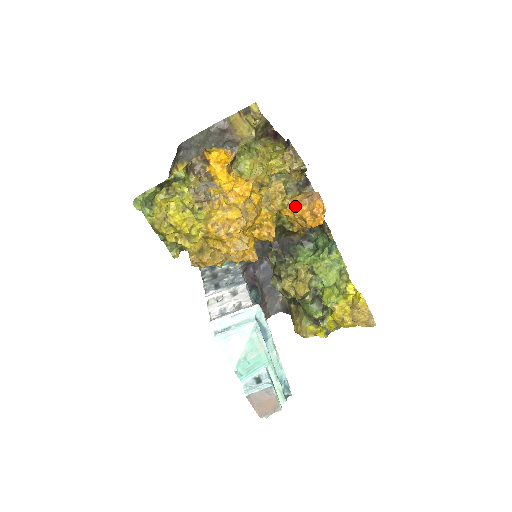
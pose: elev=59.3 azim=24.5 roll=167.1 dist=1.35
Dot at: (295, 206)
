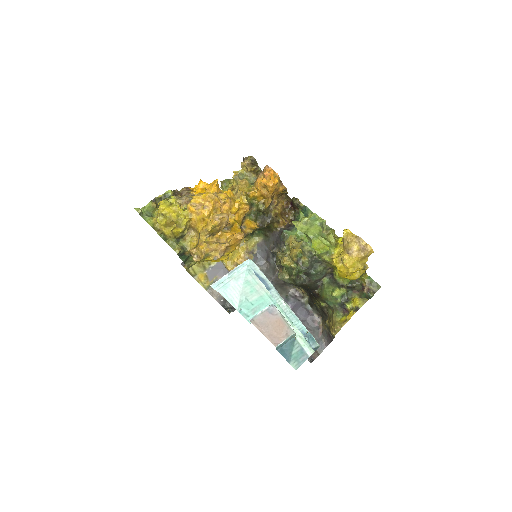
Dot at: (255, 183)
